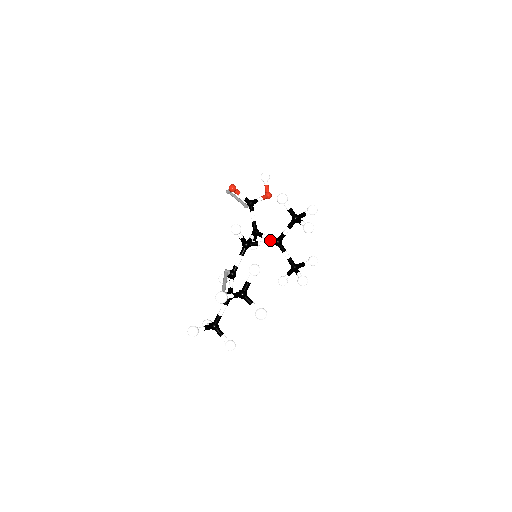
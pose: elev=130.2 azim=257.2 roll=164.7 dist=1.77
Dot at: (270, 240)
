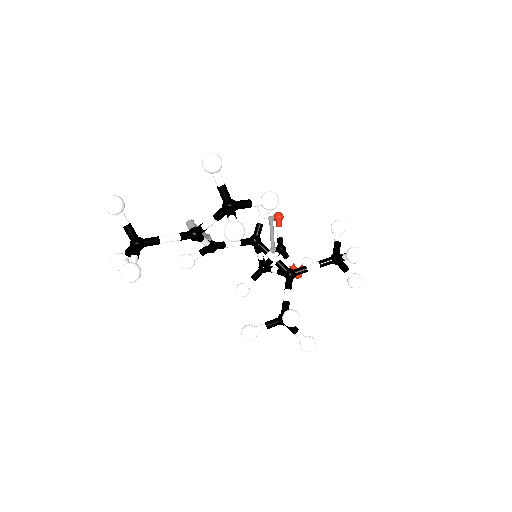
Dot at: occluded
